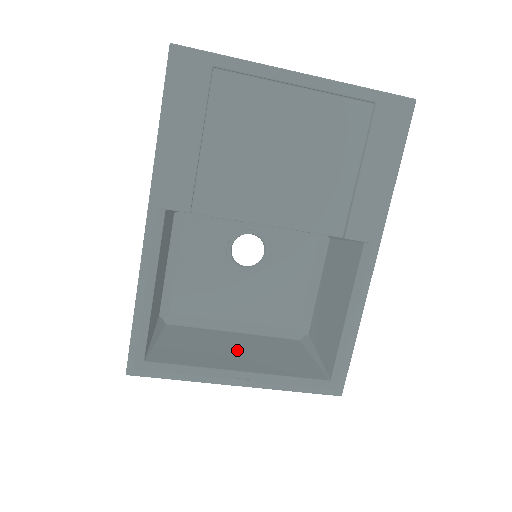
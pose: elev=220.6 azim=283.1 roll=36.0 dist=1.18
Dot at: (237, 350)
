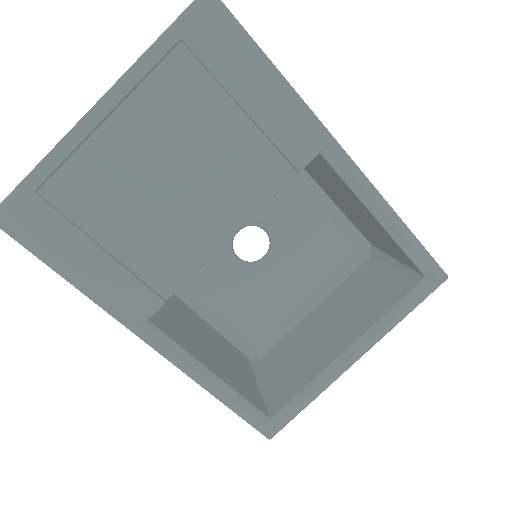
Dot at: (329, 327)
